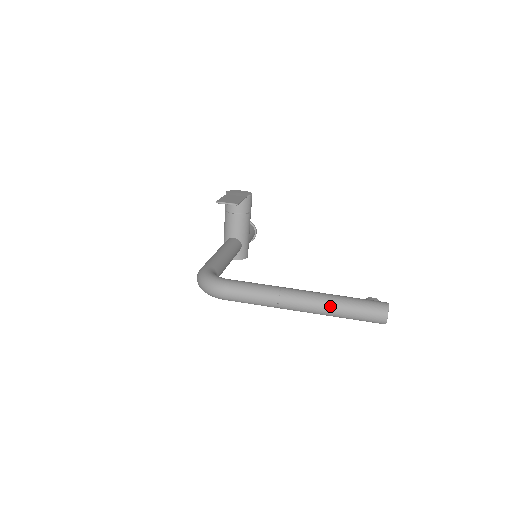
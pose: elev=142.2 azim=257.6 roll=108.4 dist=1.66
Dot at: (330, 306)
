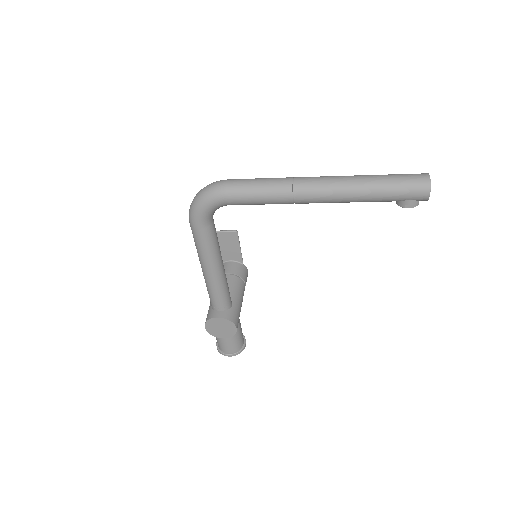
Dot at: (357, 176)
